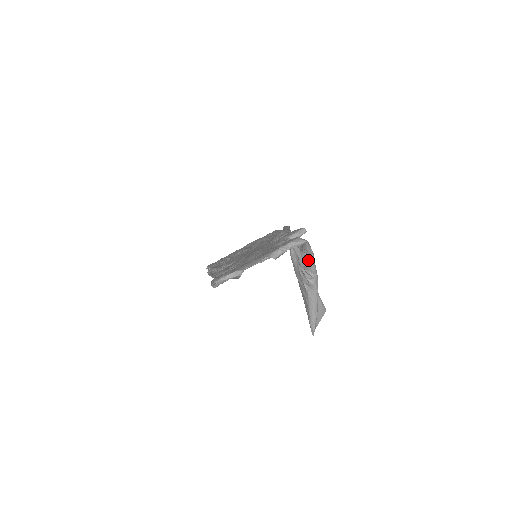
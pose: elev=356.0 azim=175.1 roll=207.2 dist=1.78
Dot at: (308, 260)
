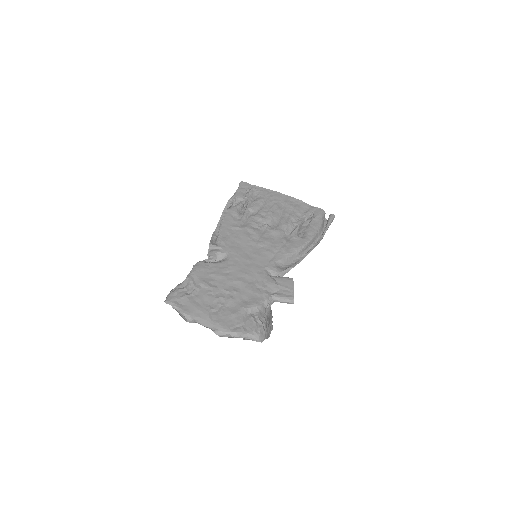
Dot at: occluded
